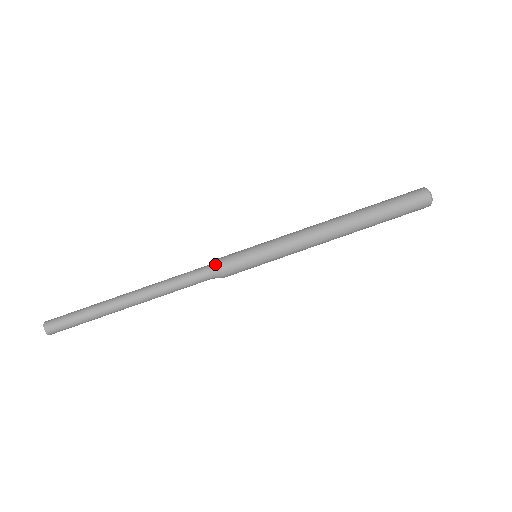
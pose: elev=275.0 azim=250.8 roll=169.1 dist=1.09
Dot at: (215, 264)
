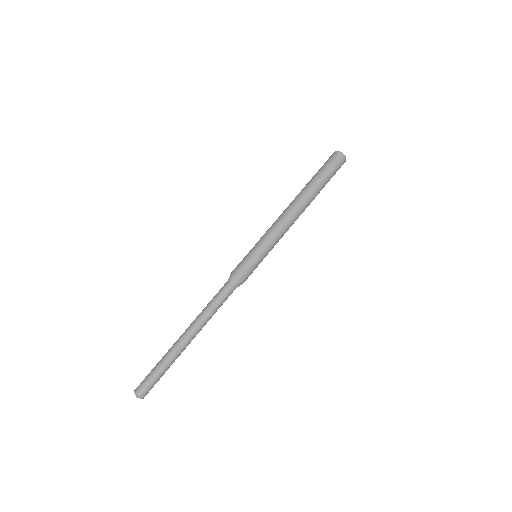
Dot at: (230, 275)
